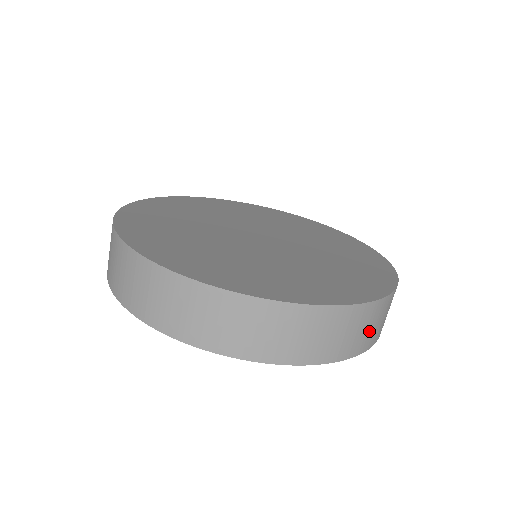
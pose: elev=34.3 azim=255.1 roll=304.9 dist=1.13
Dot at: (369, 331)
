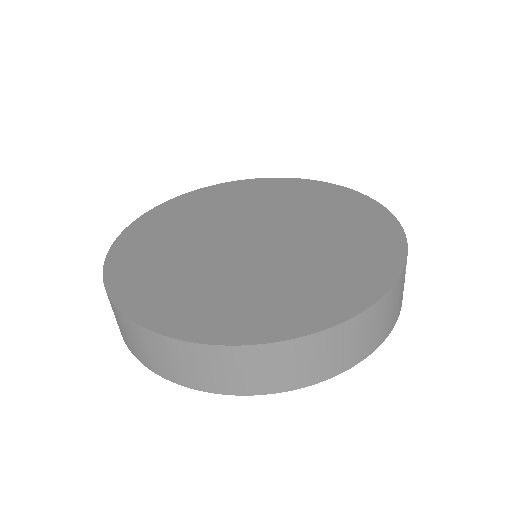
Dot at: (310, 365)
